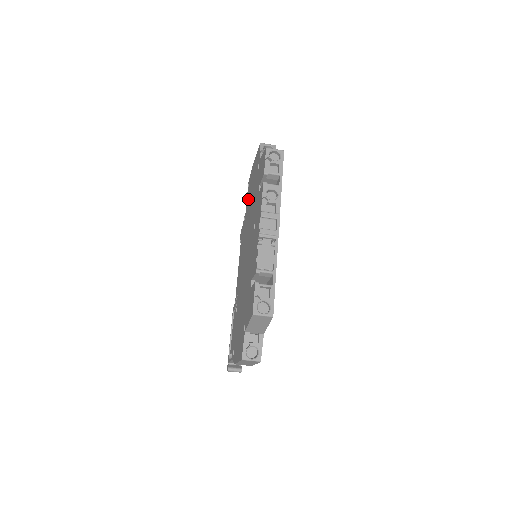
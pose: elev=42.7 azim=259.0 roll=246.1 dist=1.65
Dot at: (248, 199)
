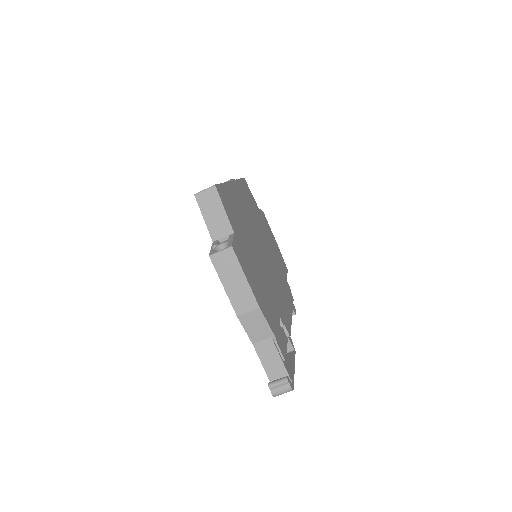
Dot at: occluded
